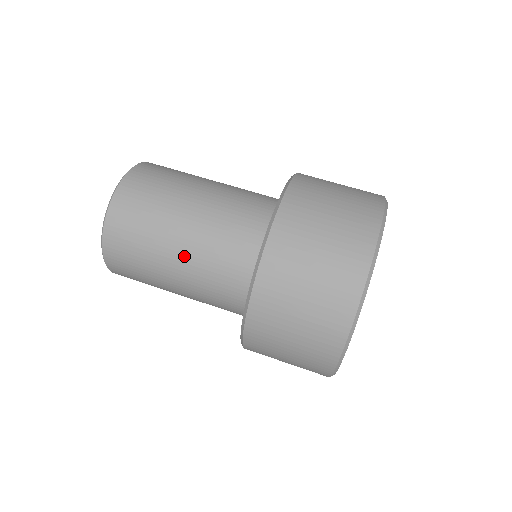
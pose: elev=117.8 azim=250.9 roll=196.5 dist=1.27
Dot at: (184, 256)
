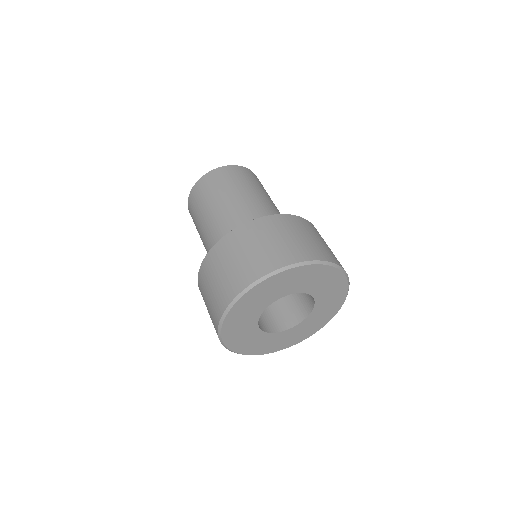
Dot at: (222, 209)
